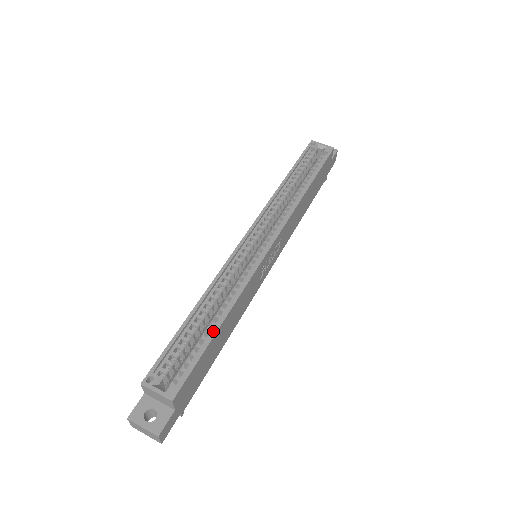
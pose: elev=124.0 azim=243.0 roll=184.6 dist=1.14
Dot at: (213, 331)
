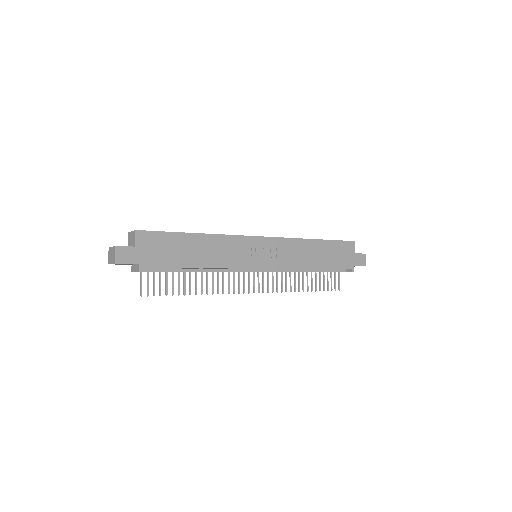
Dot at: (188, 233)
